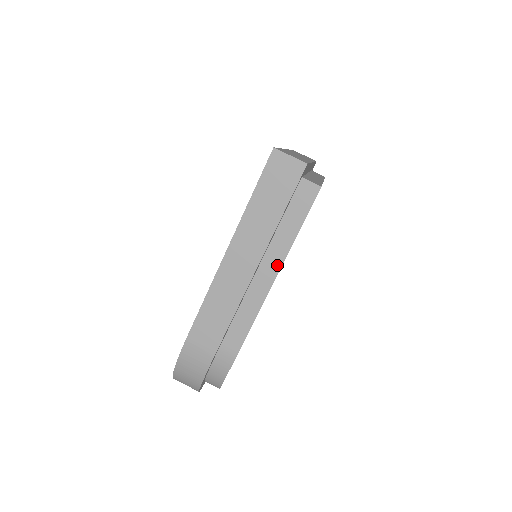
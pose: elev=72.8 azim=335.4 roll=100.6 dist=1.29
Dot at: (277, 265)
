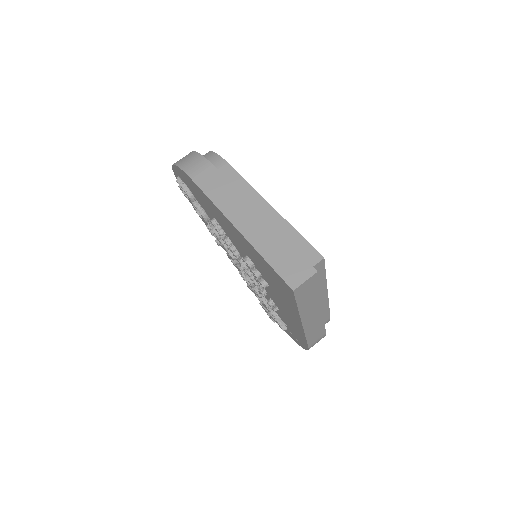
Dot at: (325, 291)
